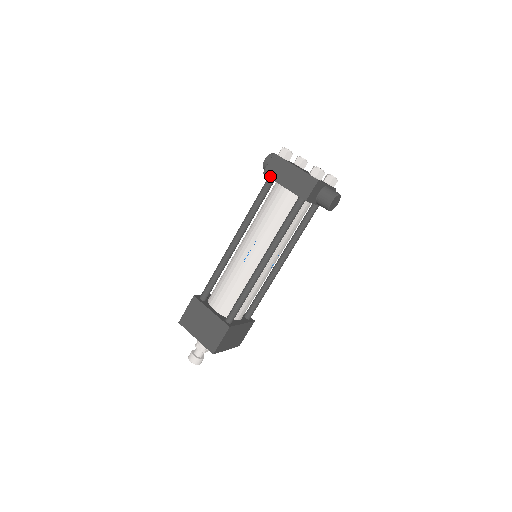
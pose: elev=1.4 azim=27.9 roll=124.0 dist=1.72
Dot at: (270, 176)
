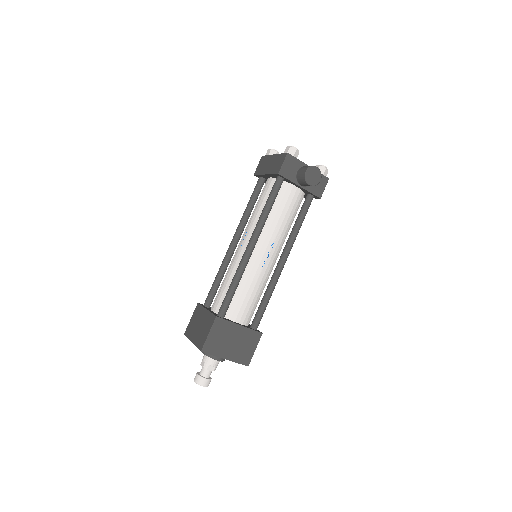
Dot at: (258, 173)
